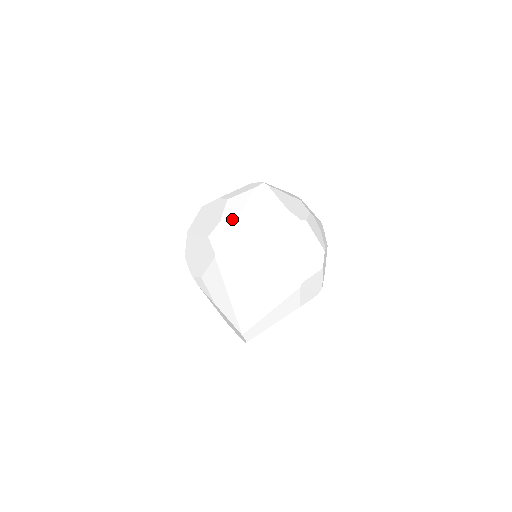
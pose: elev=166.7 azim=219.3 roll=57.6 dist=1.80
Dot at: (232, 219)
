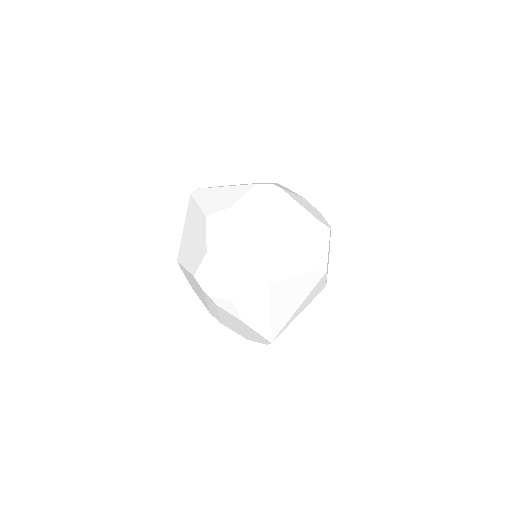
Dot at: (274, 240)
